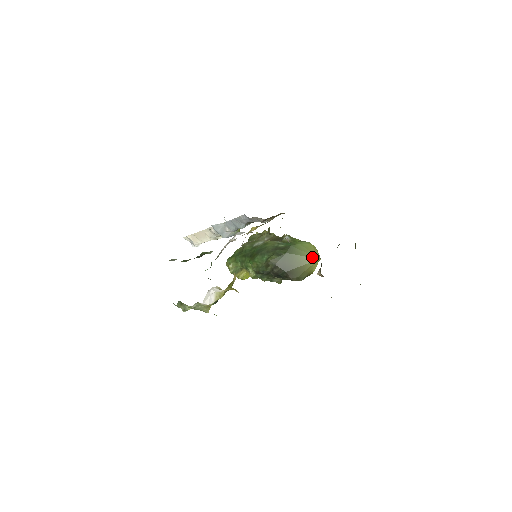
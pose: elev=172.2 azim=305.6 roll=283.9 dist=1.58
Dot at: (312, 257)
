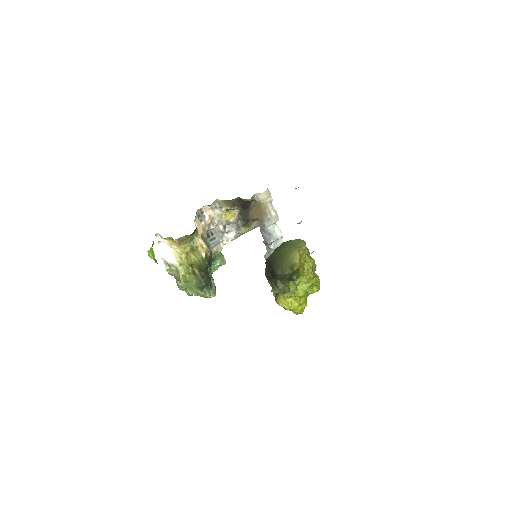
Dot at: (293, 247)
